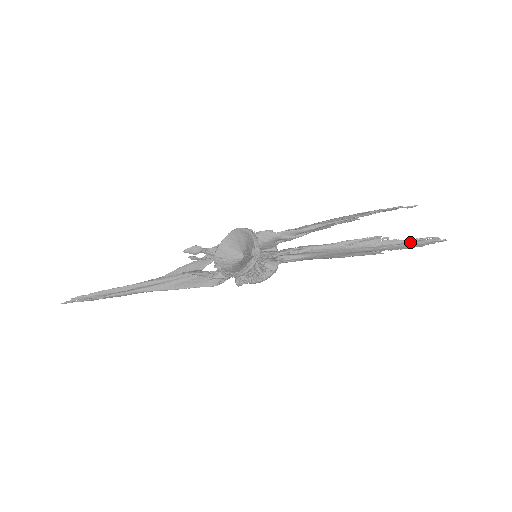
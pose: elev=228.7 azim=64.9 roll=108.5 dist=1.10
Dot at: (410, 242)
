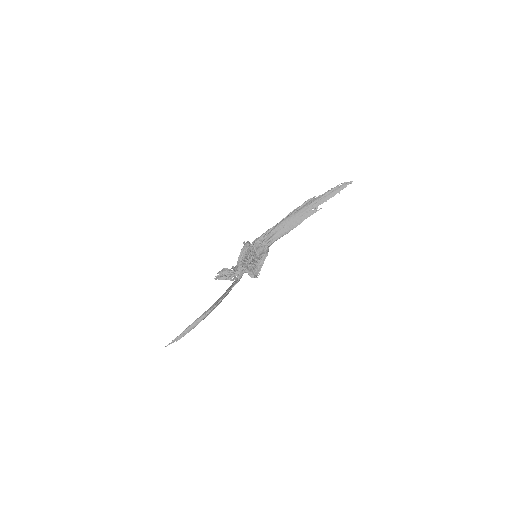
Dot at: (329, 192)
